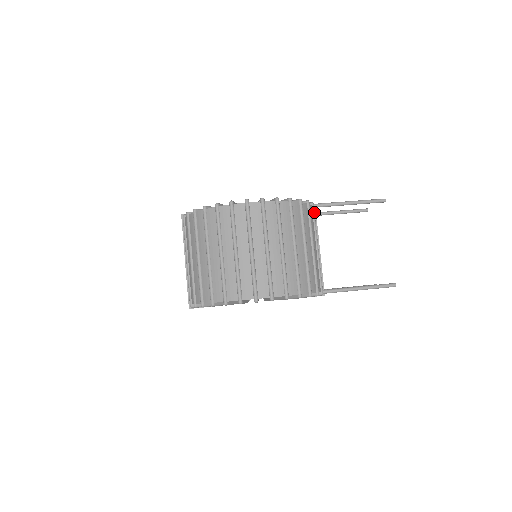
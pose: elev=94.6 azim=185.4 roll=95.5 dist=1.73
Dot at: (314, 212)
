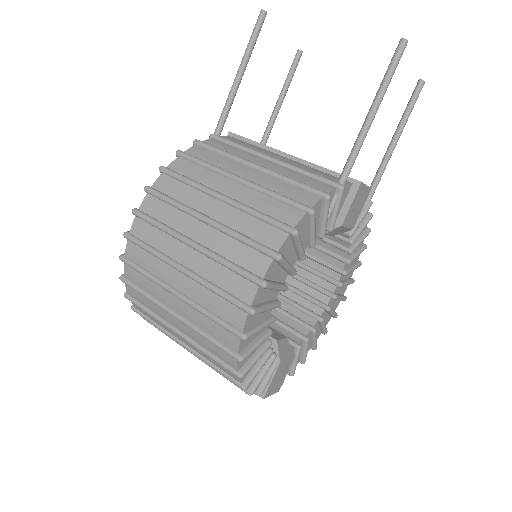
Dot at: (222, 139)
